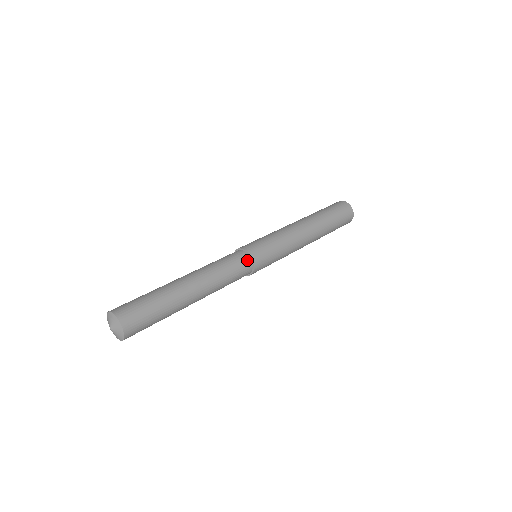
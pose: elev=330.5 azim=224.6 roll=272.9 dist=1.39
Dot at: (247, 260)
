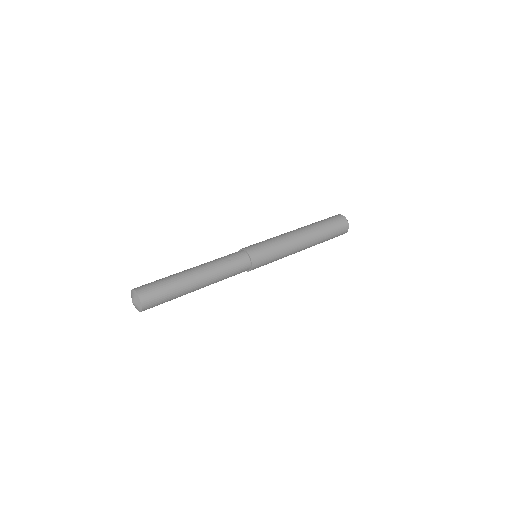
Dot at: (248, 268)
